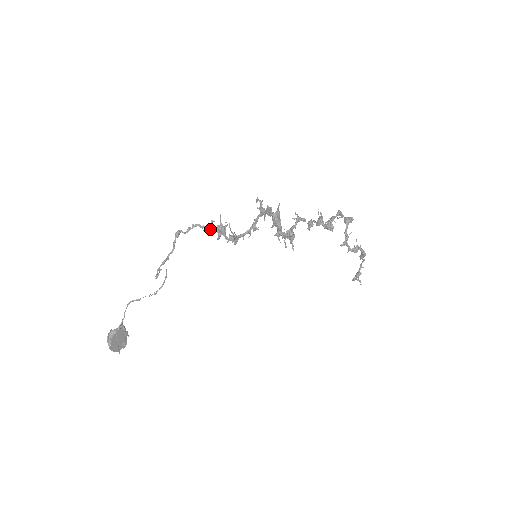
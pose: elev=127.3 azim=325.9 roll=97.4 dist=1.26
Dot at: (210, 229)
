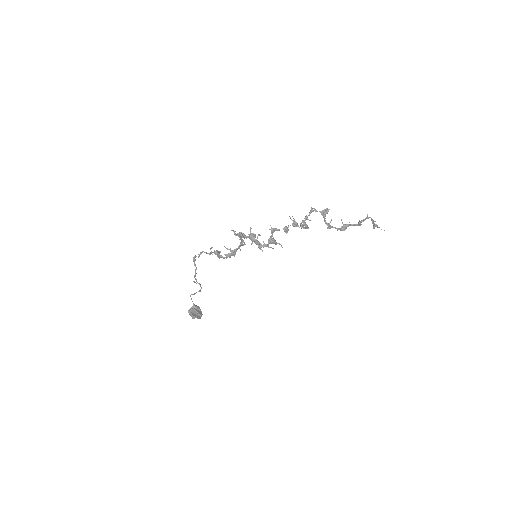
Dot at: (211, 253)
